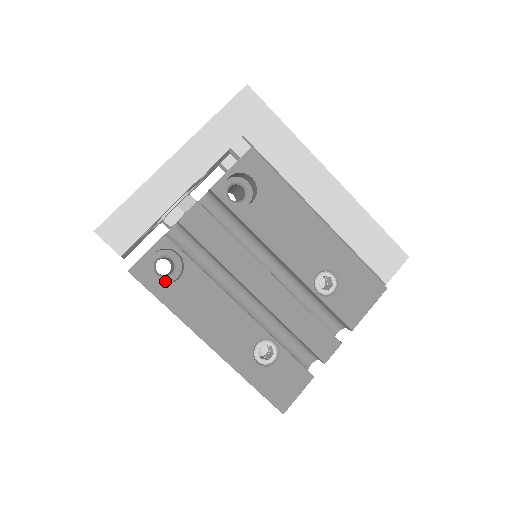
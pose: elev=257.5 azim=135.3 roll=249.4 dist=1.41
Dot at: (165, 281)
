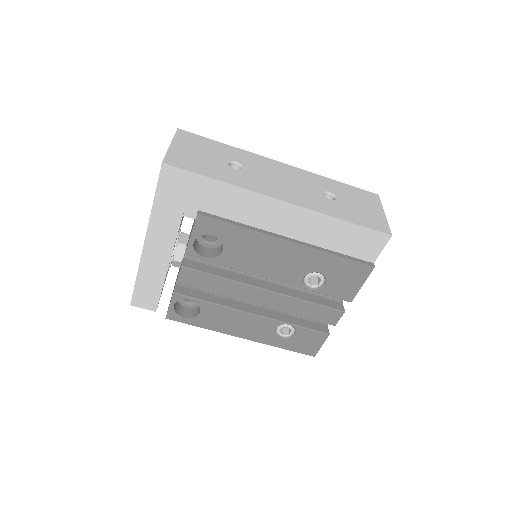
Dot at: (195, 306)
